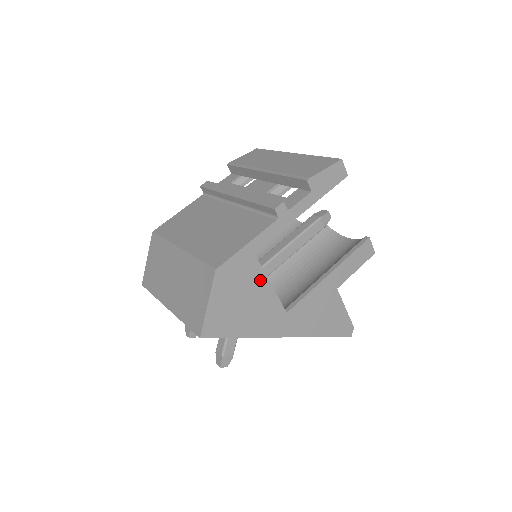
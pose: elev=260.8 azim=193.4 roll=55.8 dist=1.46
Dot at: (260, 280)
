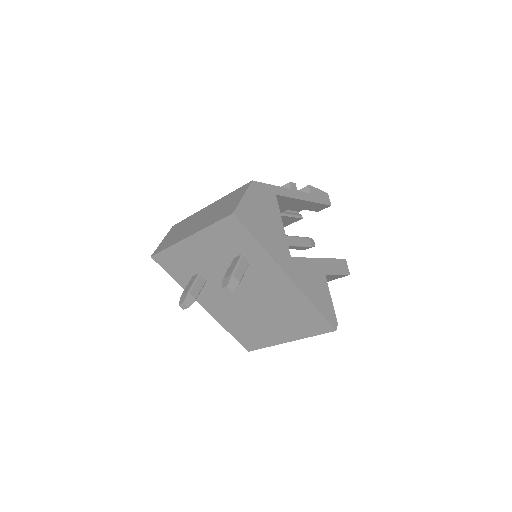
Dot at: (277, 215)
